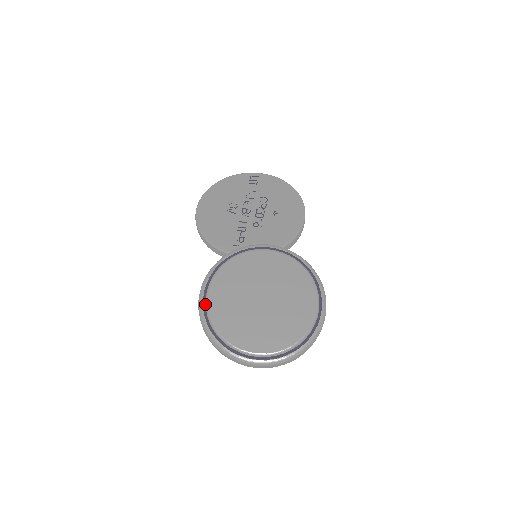
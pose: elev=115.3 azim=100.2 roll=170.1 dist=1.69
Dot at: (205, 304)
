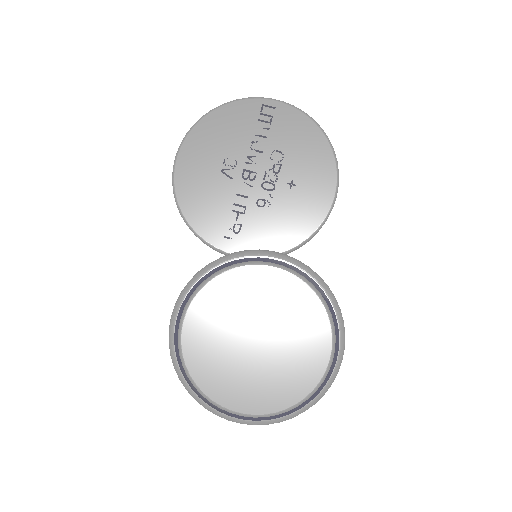
Dot at: (177, 338)
